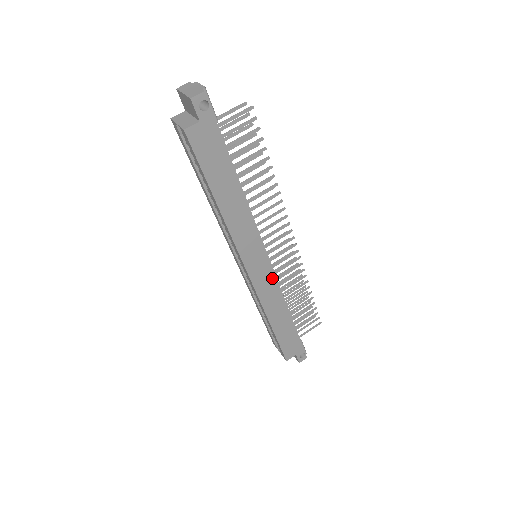
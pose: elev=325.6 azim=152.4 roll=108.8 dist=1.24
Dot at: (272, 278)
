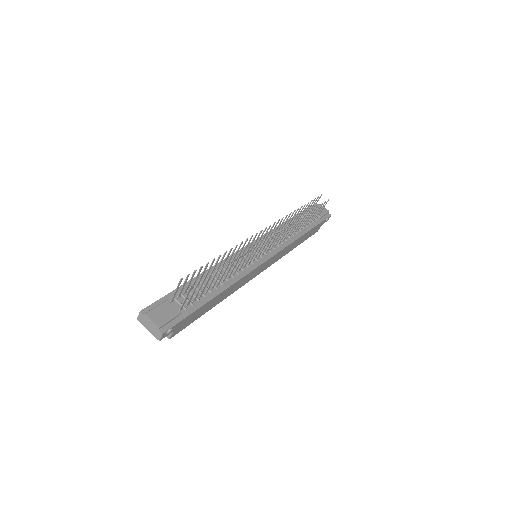
Dot at: (276, 255)
